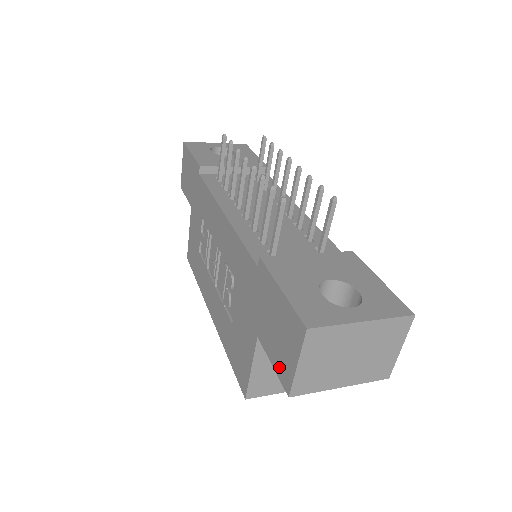
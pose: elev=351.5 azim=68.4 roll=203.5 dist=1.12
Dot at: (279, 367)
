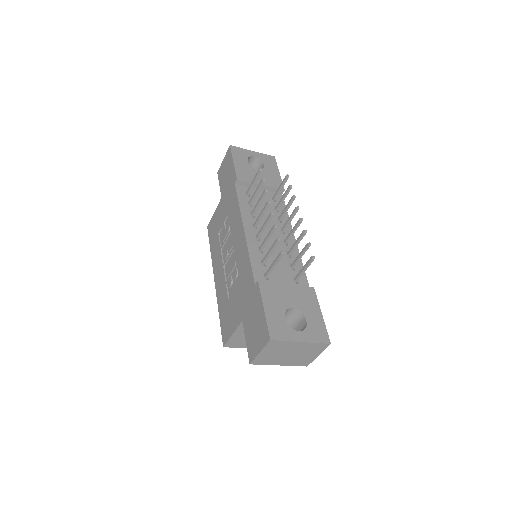
Dot at: (249, 346)
